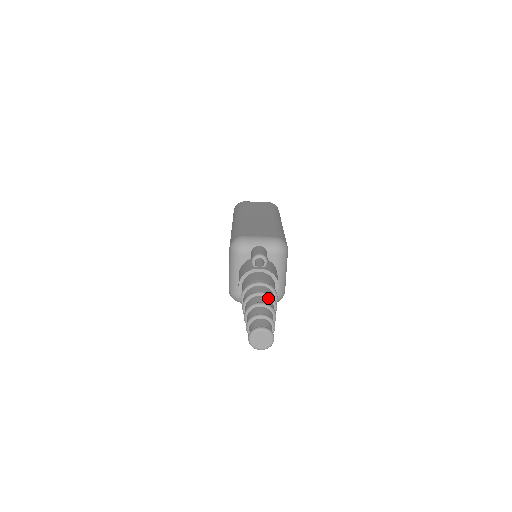
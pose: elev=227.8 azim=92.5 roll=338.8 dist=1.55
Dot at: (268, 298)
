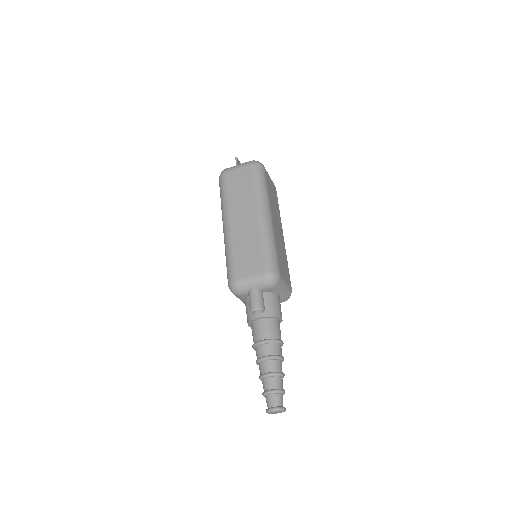
Dot at: (273, 360)
